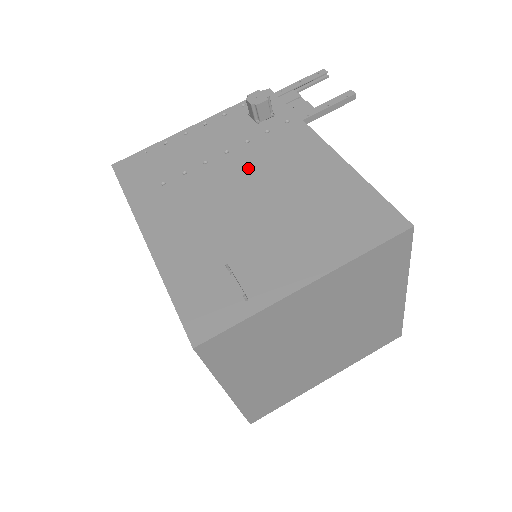
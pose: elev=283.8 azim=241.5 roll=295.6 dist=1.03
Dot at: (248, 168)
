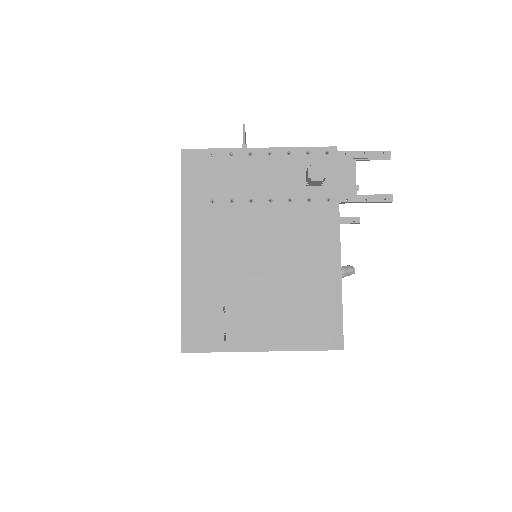
Dot at: (277, 230)
